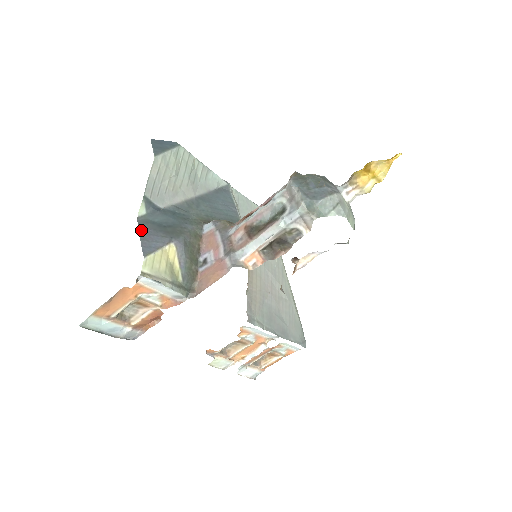
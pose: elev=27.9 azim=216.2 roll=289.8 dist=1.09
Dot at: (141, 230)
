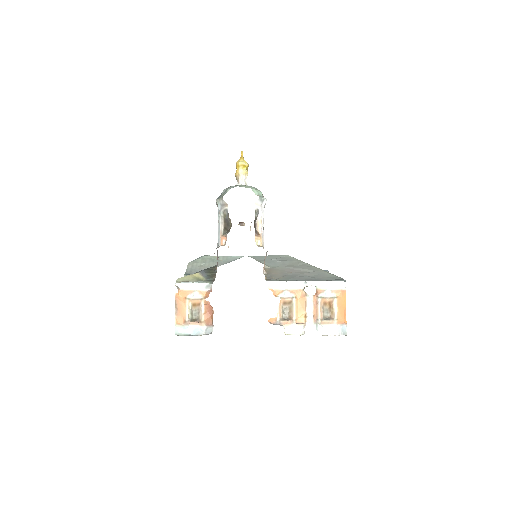
Dot at: occluded
